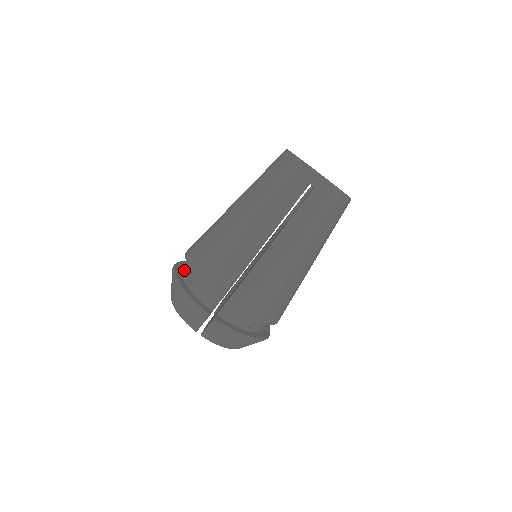
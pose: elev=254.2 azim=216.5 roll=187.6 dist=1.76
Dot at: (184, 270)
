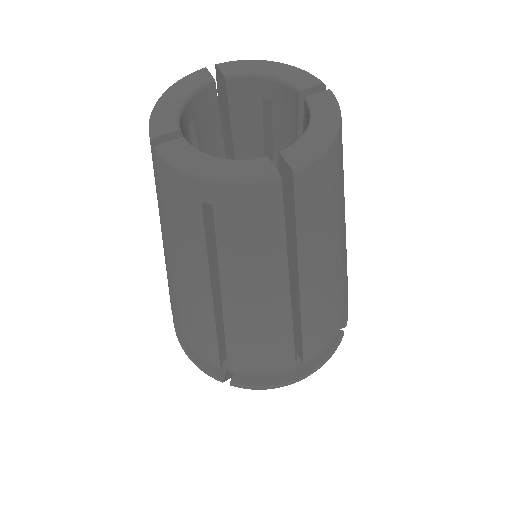
Dot at: occluded
